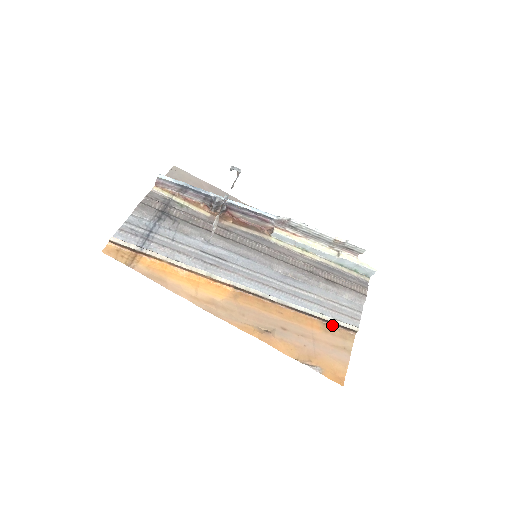
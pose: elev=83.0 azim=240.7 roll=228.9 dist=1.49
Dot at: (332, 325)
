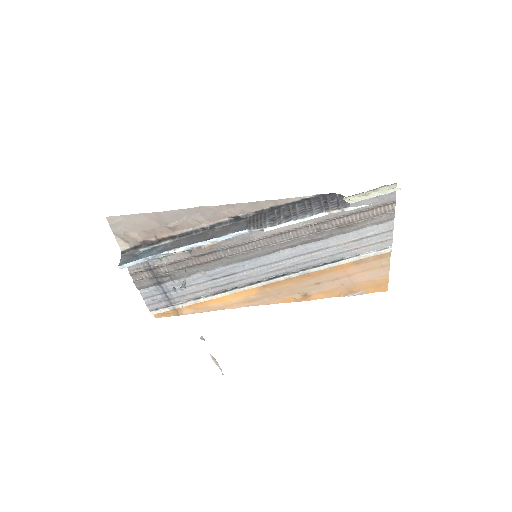
Dot at: (362, 256)
